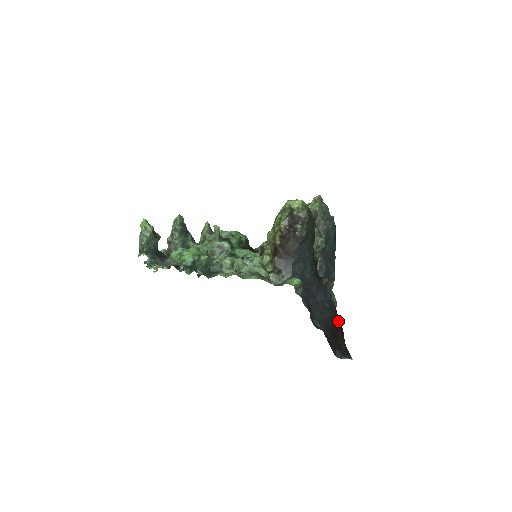
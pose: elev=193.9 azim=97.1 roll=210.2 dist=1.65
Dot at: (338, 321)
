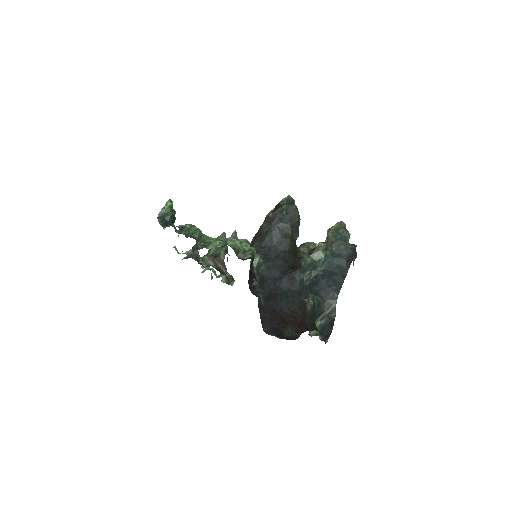
Dot at: (300, 318)
